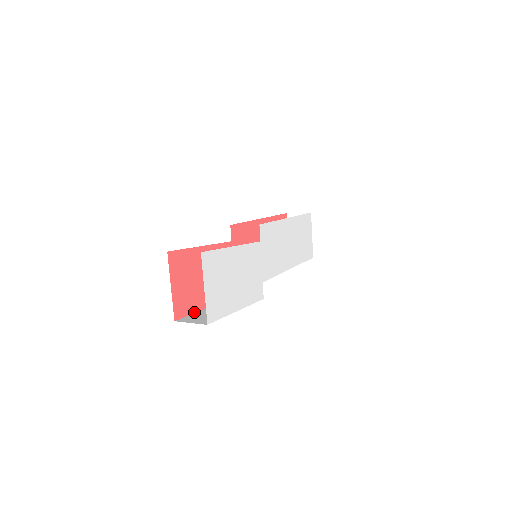
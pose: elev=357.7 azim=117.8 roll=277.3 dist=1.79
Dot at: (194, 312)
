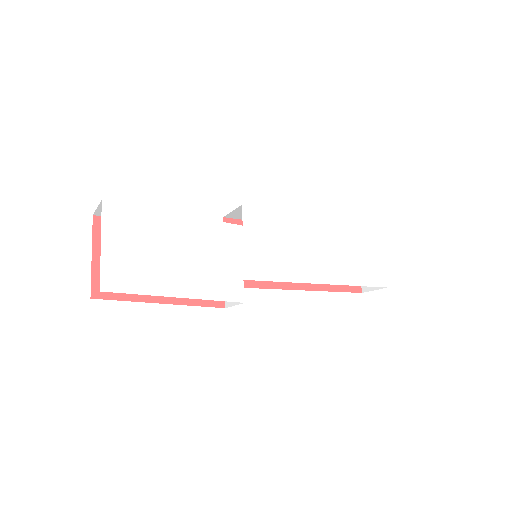
Dot at: (133, 300)
